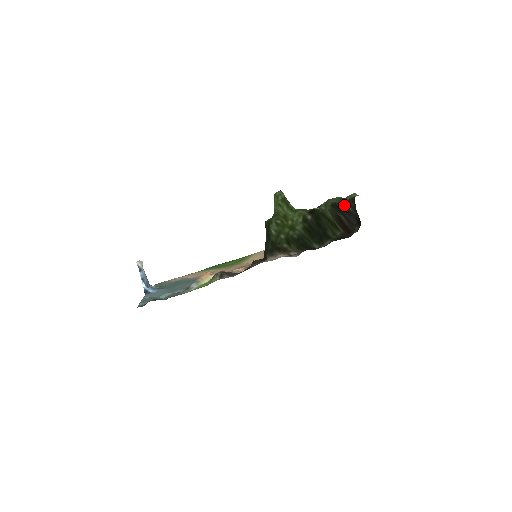
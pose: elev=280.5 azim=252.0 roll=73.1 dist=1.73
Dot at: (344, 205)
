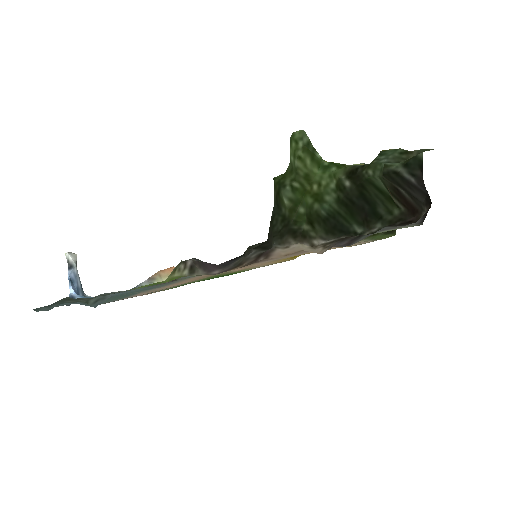
Dot at: (403, 175)
